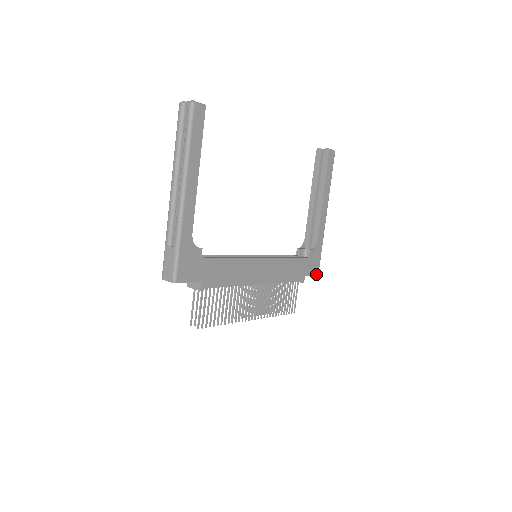
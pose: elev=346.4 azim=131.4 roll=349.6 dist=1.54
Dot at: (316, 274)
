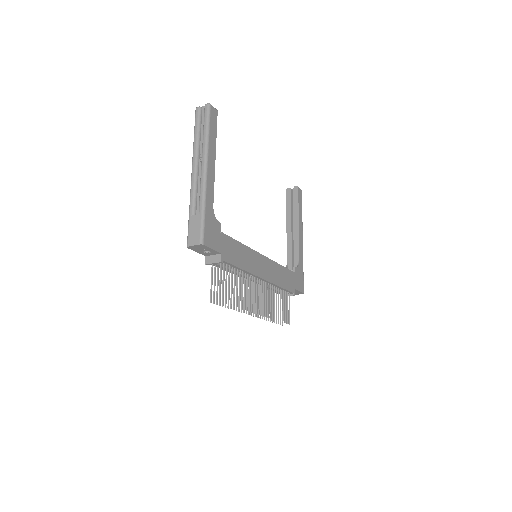
Dot at: (302, 292)
